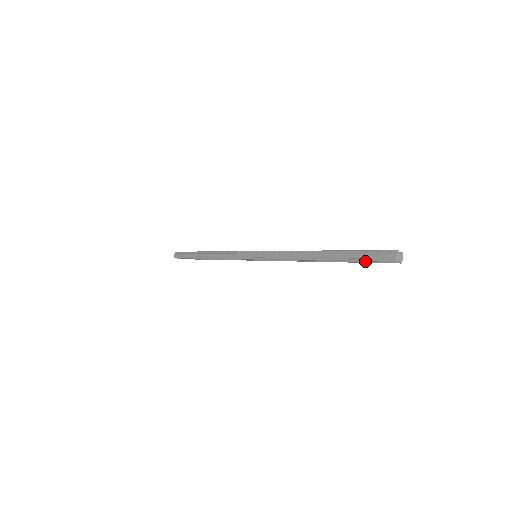
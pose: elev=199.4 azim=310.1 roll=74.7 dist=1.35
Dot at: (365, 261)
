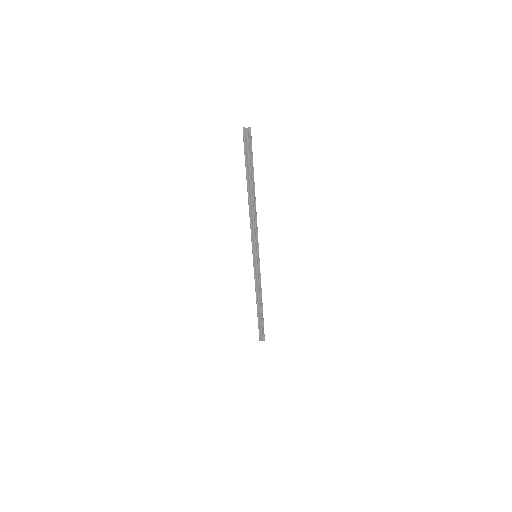
Dot at: (246, 157)
